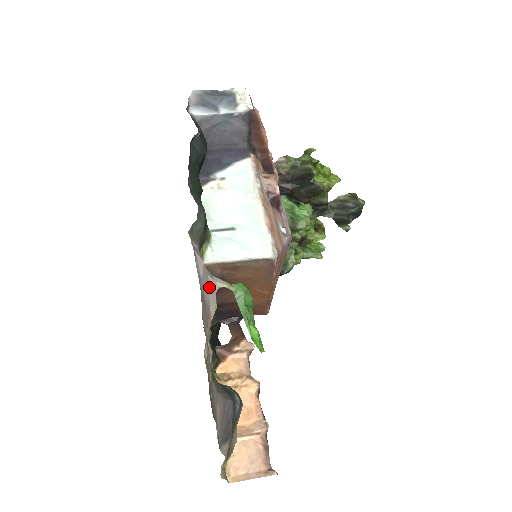
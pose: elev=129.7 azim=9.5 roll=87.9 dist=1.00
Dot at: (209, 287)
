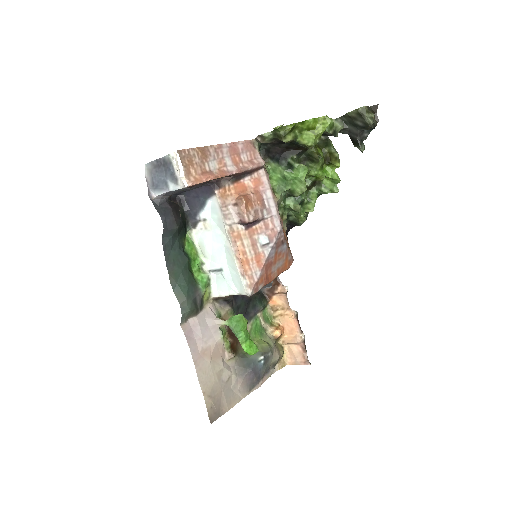
Dot at: (212, 332)
